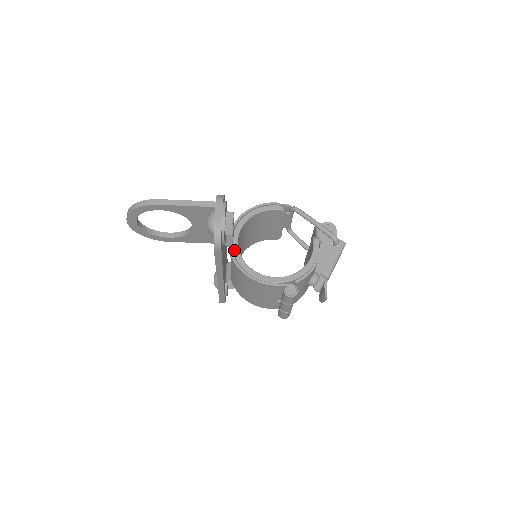
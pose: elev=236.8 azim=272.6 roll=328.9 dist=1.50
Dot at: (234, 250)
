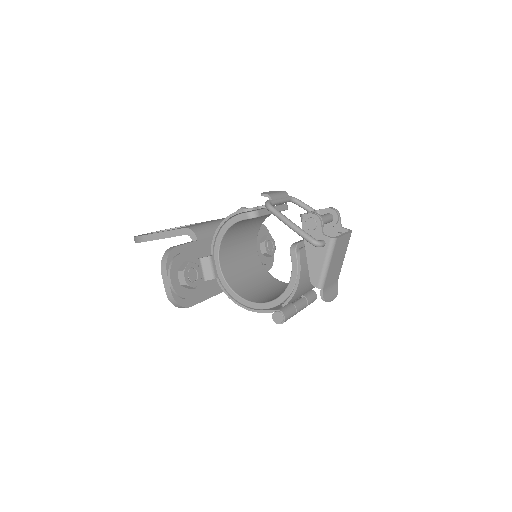
Dot at: (219, 277)
